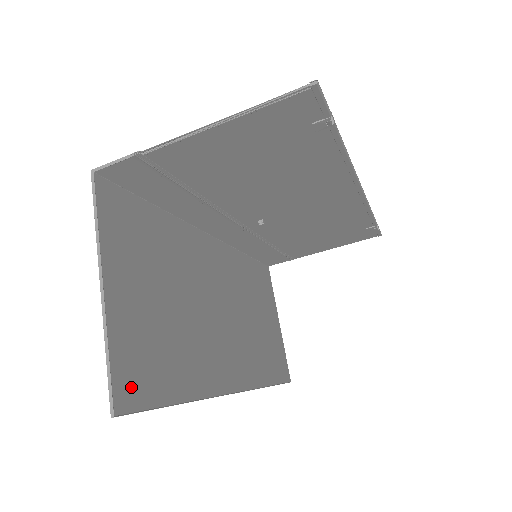
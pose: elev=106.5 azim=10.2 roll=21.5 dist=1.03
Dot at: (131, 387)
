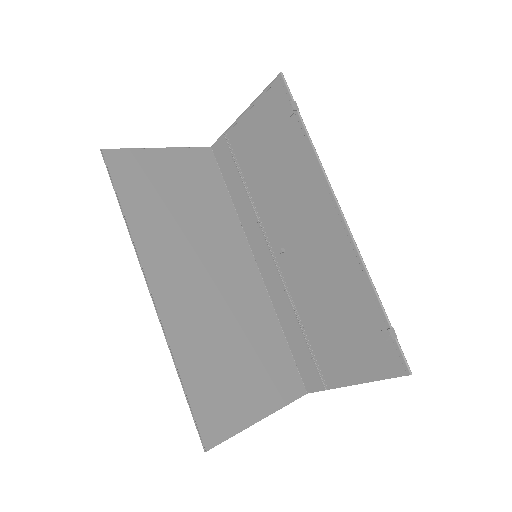
Dot at: (119, 163)
